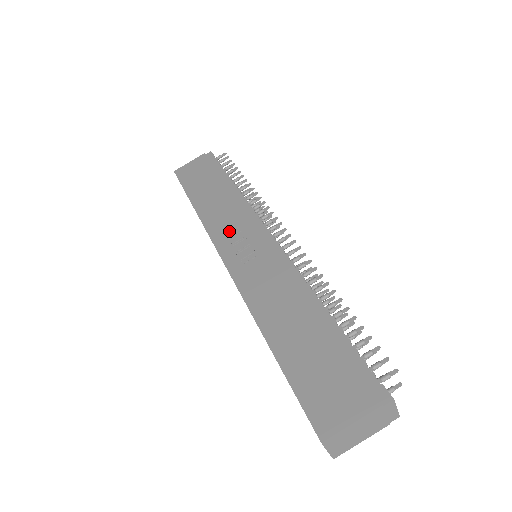
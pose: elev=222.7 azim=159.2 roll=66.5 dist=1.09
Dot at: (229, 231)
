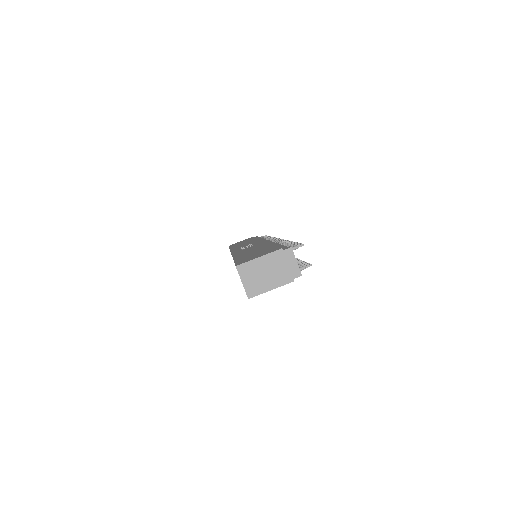
Dot at: (243, 246)
